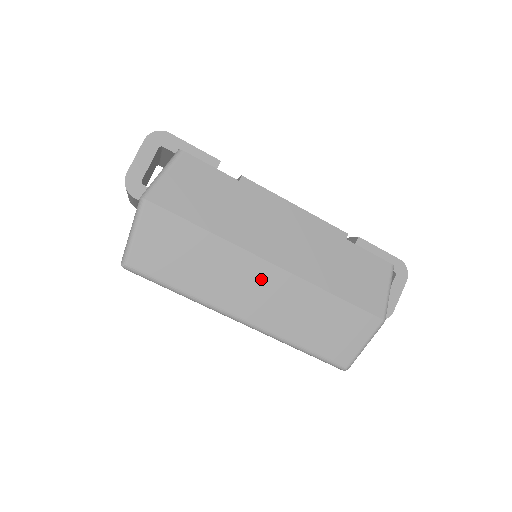
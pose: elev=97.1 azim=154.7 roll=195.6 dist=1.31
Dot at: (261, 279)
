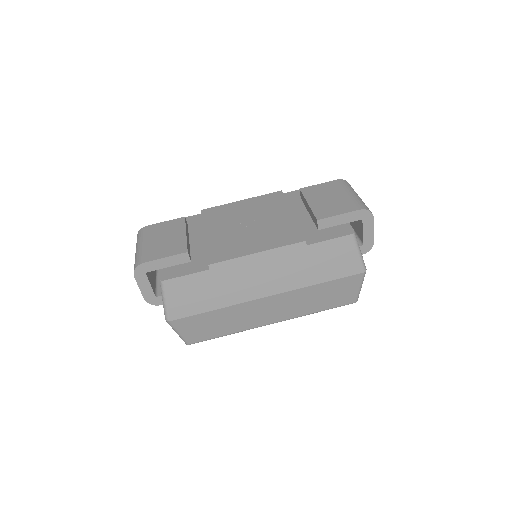
Dot at: (267, 306)
